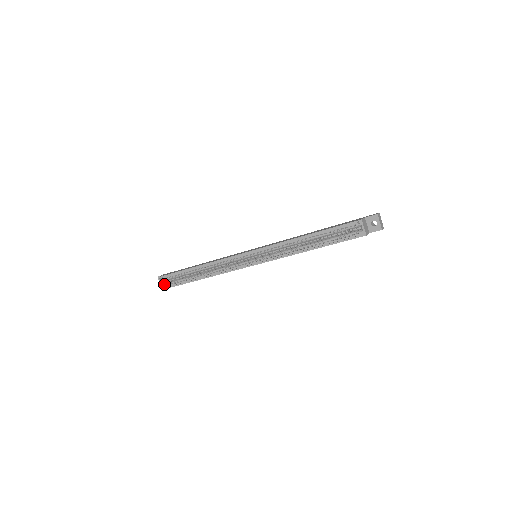
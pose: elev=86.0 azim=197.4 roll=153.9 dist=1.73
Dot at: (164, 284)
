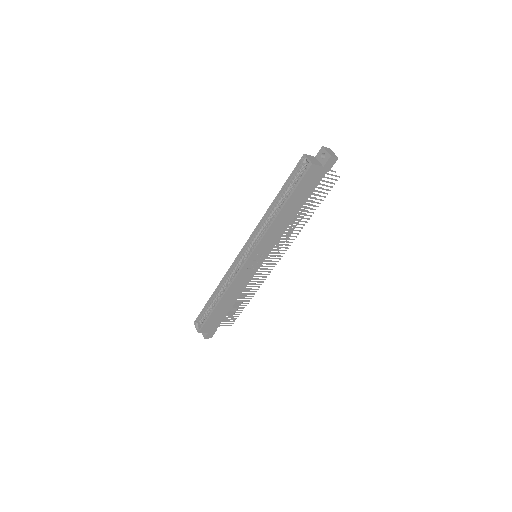
Dot at: (198, 327)
